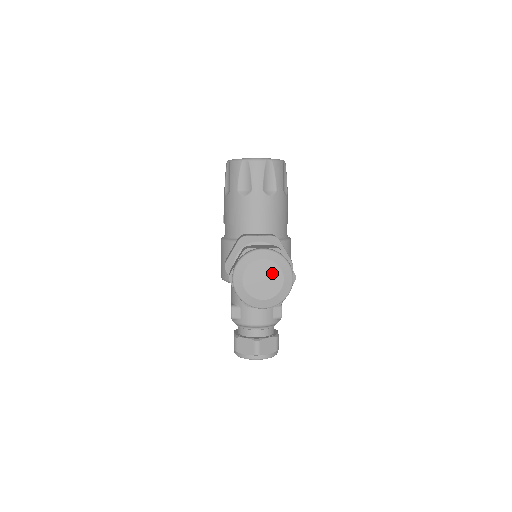
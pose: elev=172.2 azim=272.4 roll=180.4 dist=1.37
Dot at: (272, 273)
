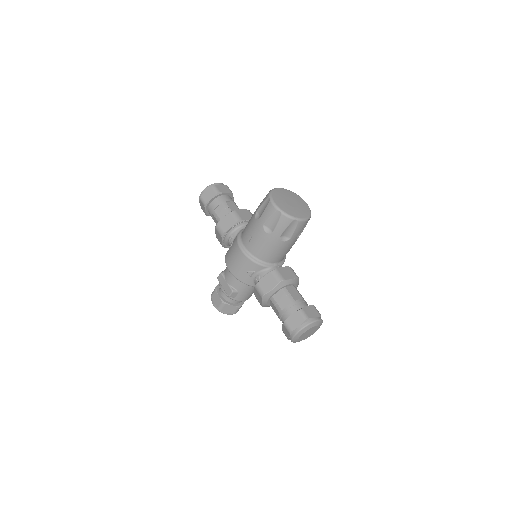
Dot at: (314, 330)
